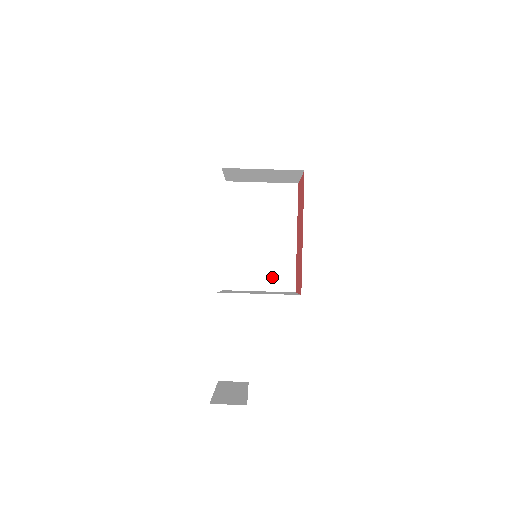
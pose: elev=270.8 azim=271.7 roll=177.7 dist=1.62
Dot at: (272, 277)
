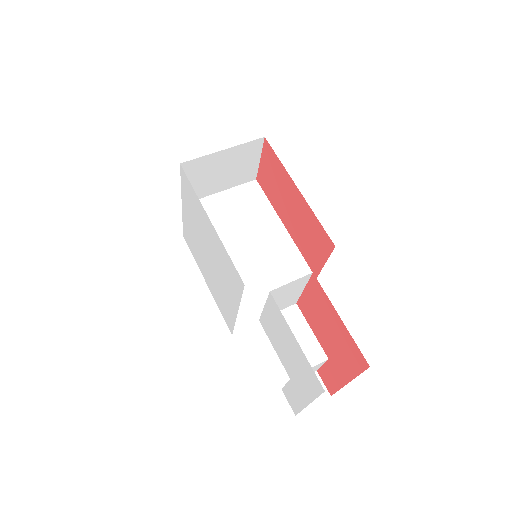
Dot at: (283, 275)
